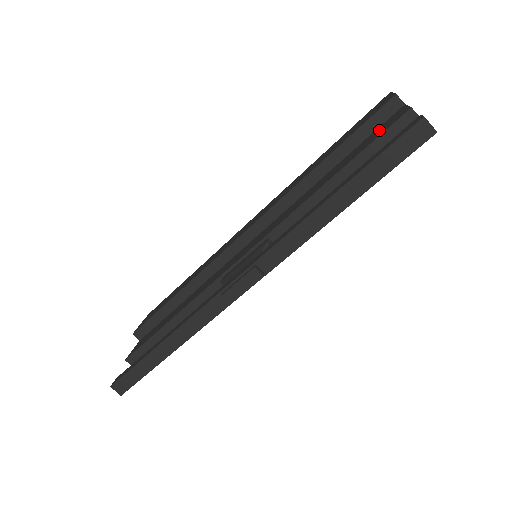
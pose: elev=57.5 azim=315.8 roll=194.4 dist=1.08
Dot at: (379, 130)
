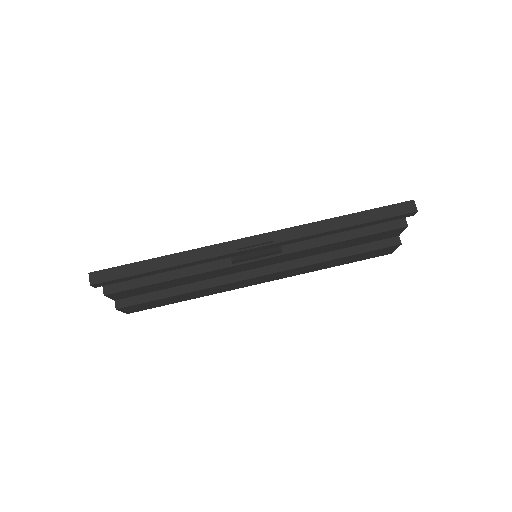
Dot at: occluded
